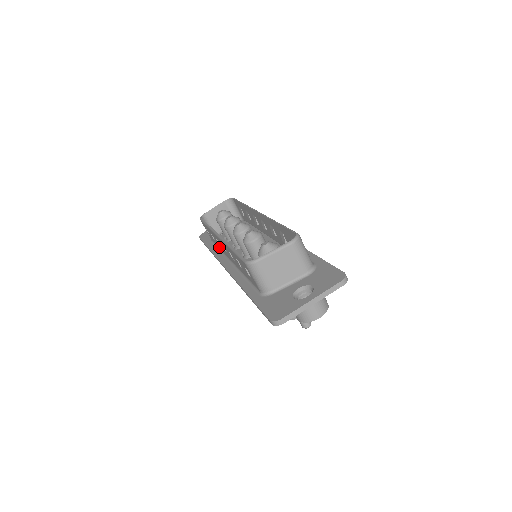
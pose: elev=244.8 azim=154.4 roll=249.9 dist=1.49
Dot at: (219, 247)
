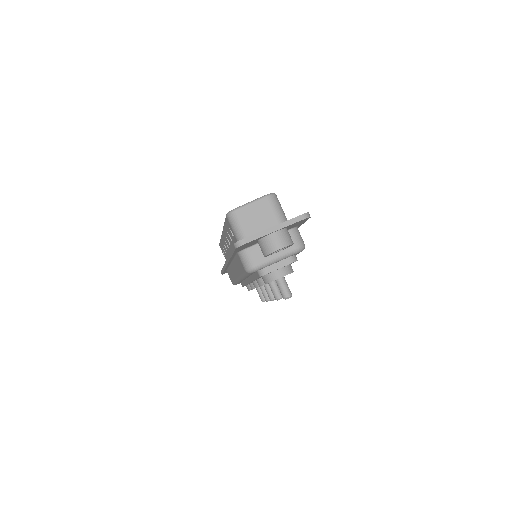
Dot at: occluded
